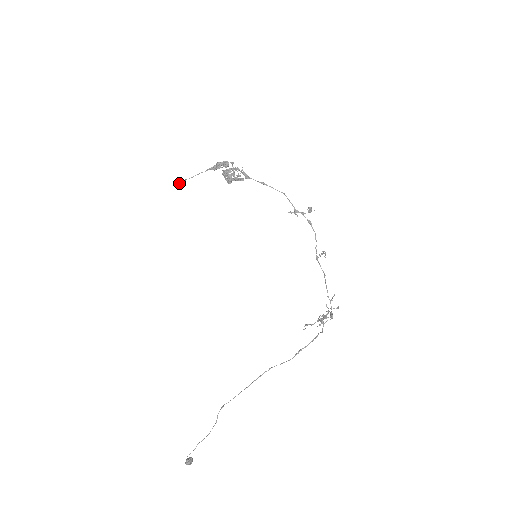
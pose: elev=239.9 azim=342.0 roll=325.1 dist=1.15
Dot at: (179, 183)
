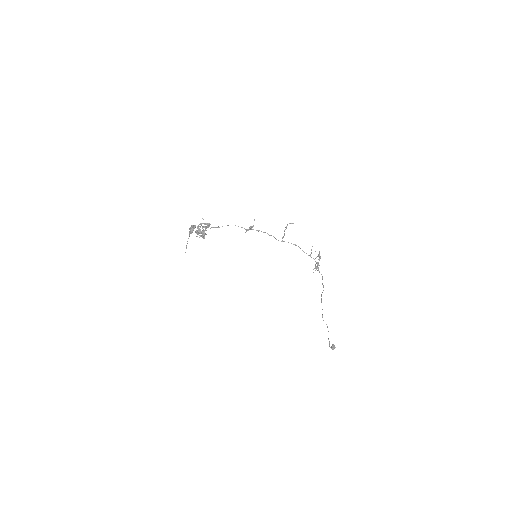
Dot at: occluded
